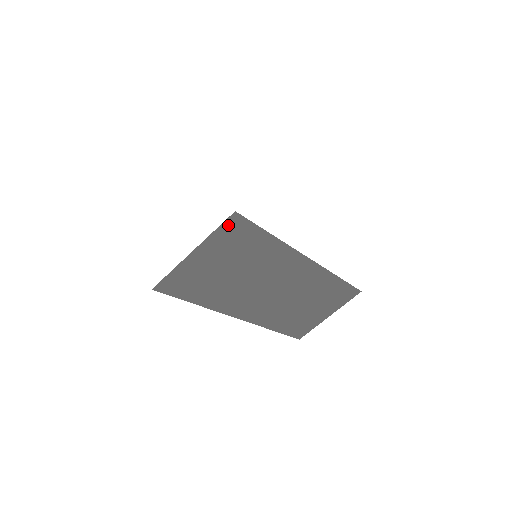
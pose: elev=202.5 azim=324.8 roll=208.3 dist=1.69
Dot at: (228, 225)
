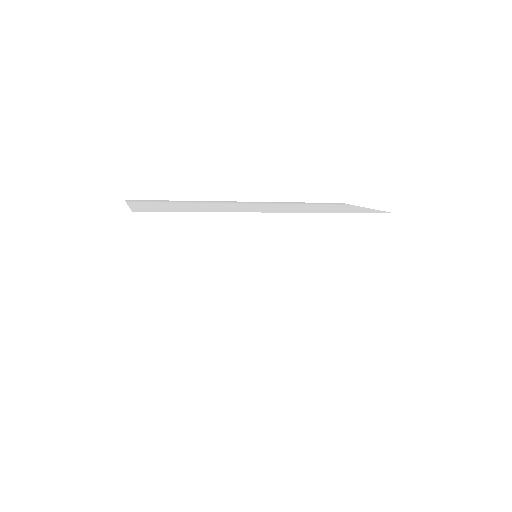
Dot at: occluded
